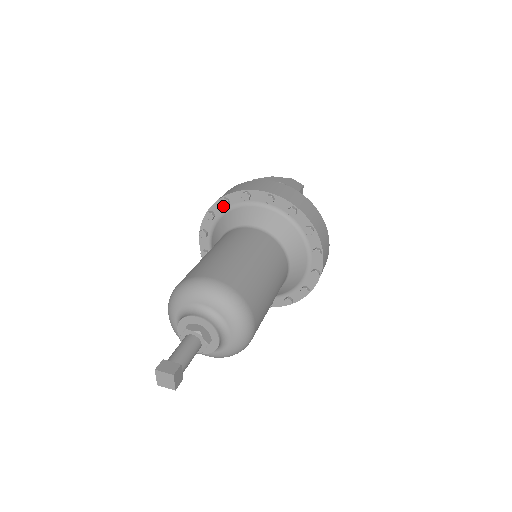
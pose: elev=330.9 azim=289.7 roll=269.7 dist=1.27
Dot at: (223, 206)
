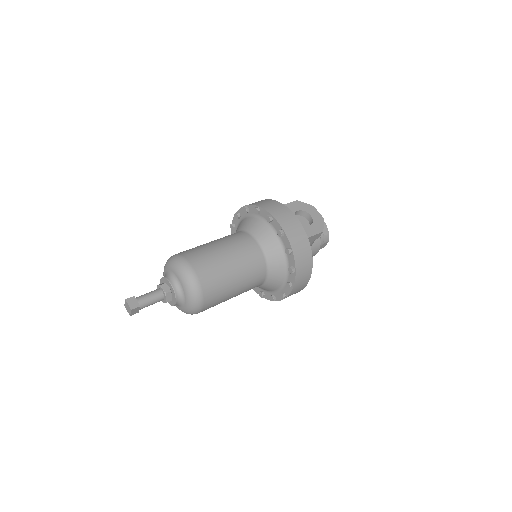
Dot at: (255, 211)
